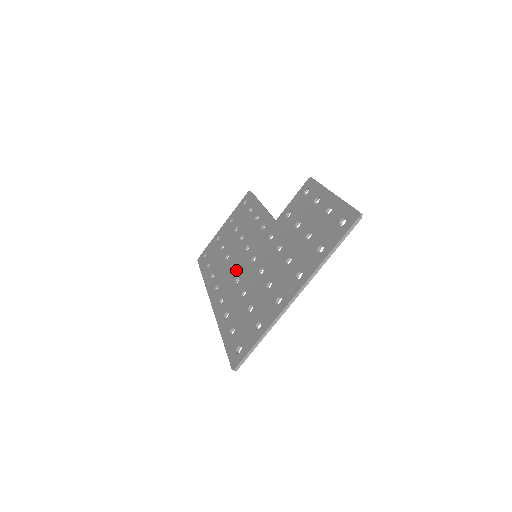
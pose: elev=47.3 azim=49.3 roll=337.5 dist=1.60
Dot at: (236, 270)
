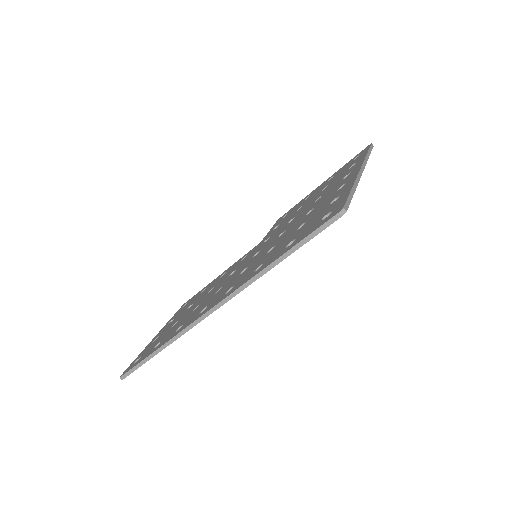
Dot at: (231, 279)
